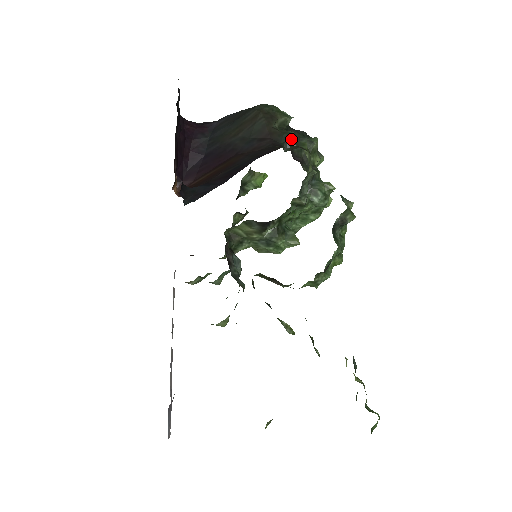
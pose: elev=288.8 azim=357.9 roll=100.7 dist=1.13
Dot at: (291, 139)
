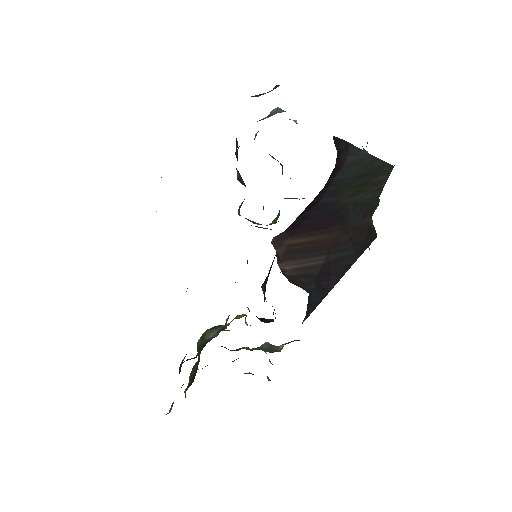
Dot at: occluded
